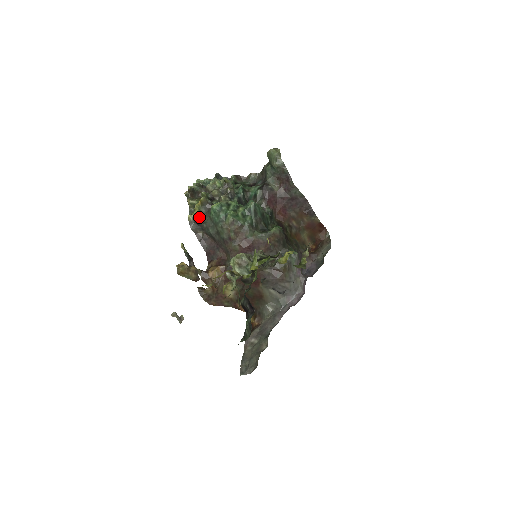
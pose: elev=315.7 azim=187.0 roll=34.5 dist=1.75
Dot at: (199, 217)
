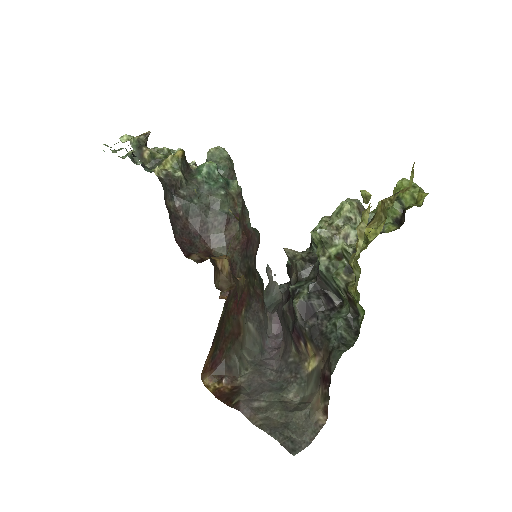
Dot at: (181, 173)
